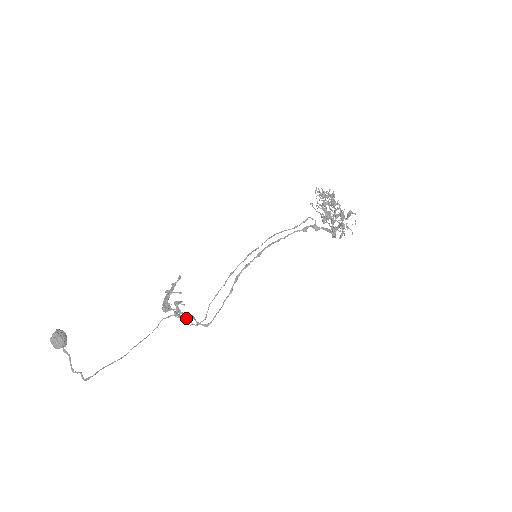
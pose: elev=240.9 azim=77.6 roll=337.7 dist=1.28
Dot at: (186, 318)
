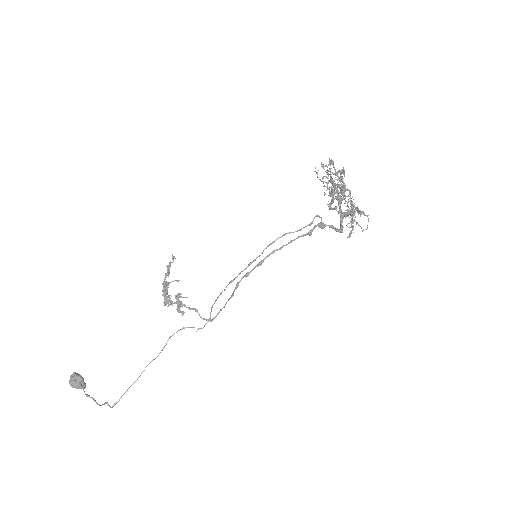
Dot at: (191, 327)
